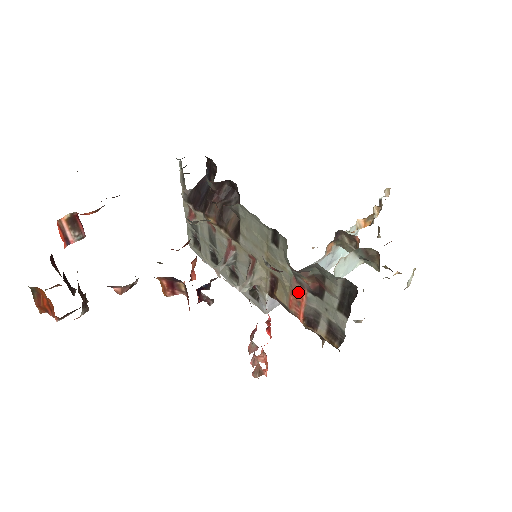
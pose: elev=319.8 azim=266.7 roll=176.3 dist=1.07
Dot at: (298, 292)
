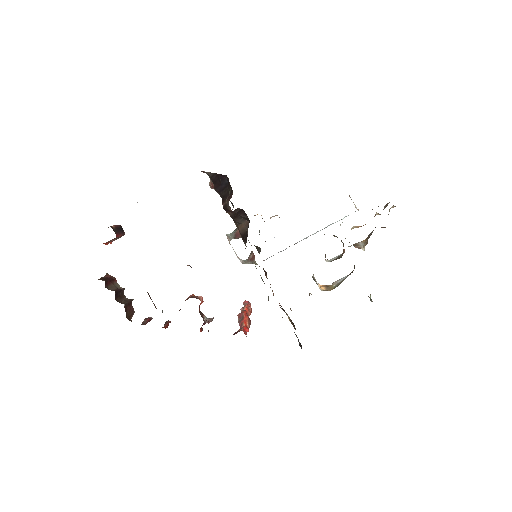
Dot at: occluded
